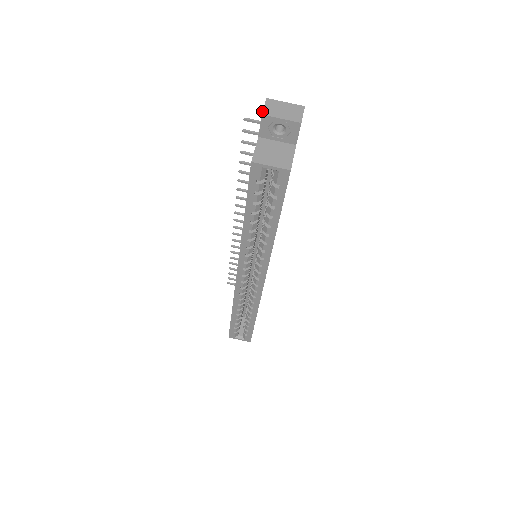
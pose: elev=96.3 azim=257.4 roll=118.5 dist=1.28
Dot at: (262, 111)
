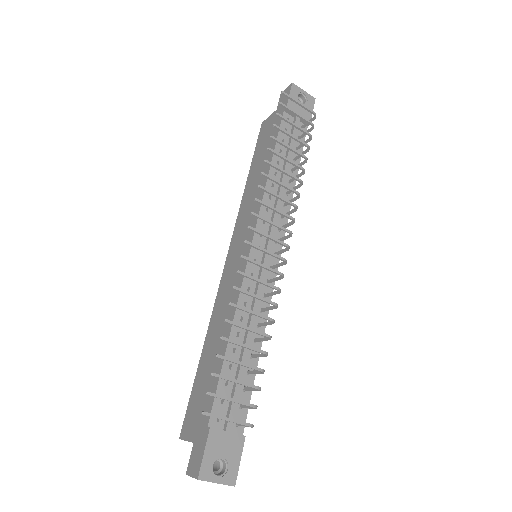
Dot at: occluded
